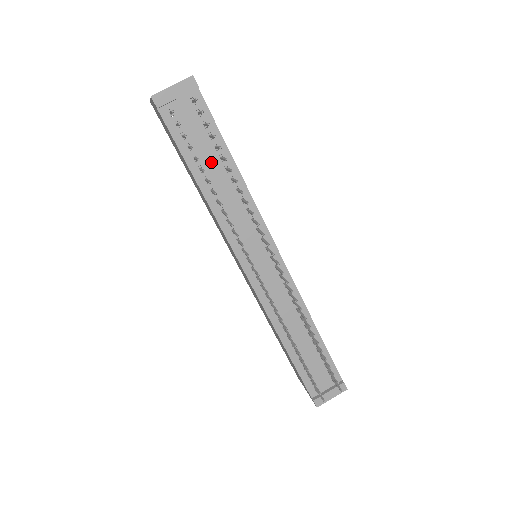
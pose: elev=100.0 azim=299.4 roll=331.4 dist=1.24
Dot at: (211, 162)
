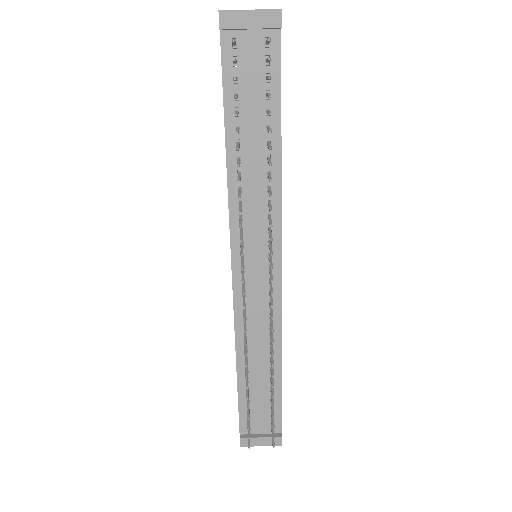
Dot at: (254, 126)
